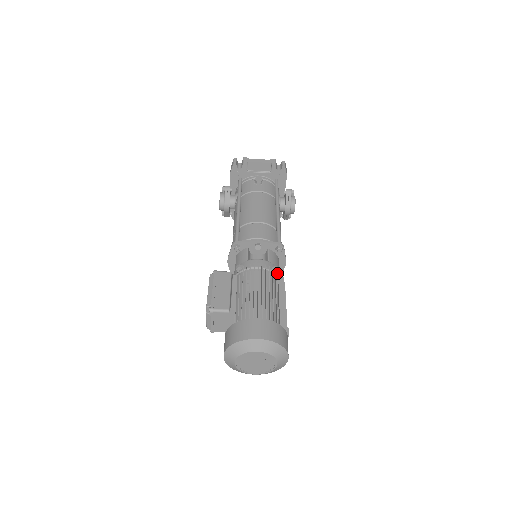
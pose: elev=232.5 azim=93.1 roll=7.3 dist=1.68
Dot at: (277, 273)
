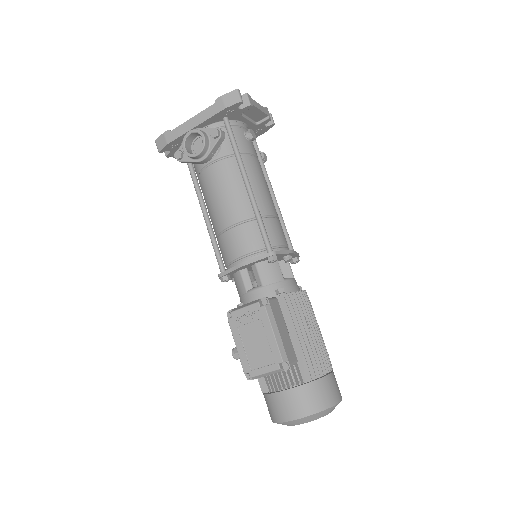
Dot at: occluded
